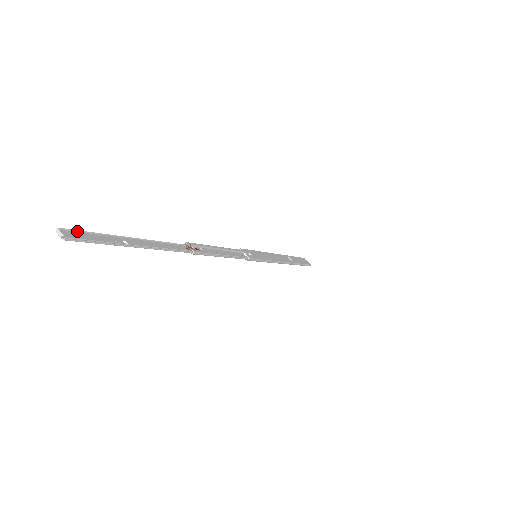
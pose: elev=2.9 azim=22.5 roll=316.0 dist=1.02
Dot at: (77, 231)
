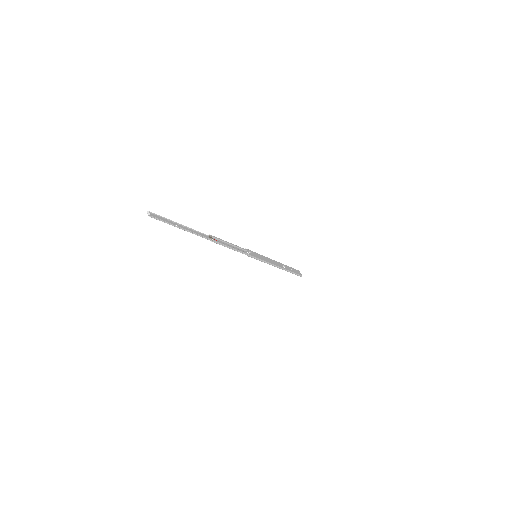
Dot at: (156, 214)
